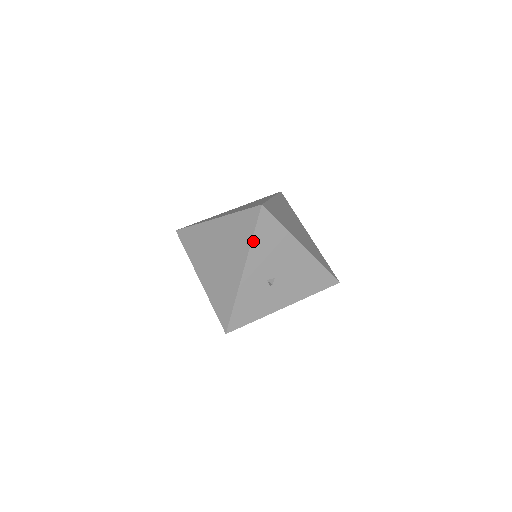
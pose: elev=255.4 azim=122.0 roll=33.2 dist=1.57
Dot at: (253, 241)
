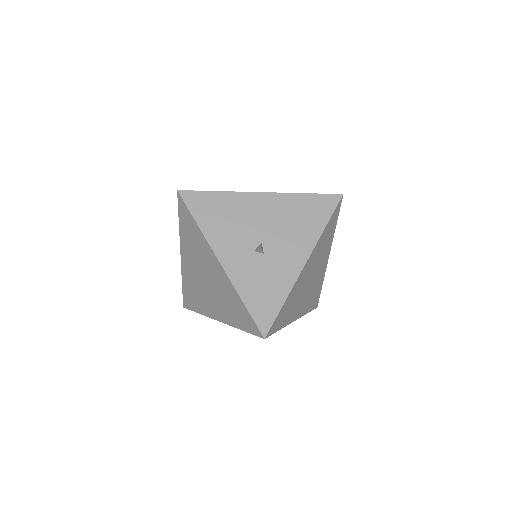
Dot at: (201, 227)
